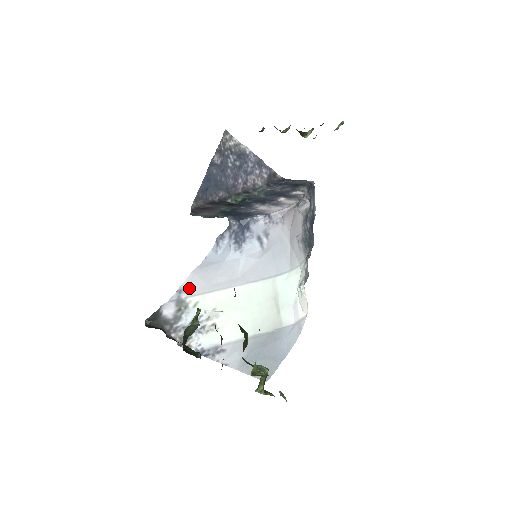
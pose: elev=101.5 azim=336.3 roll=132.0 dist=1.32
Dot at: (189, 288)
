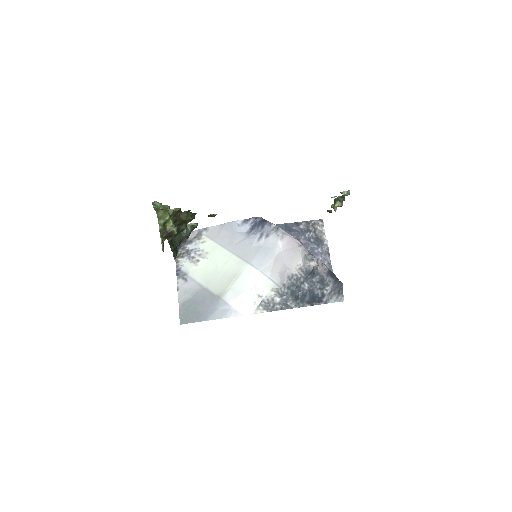
Dot at: (210, 231)
